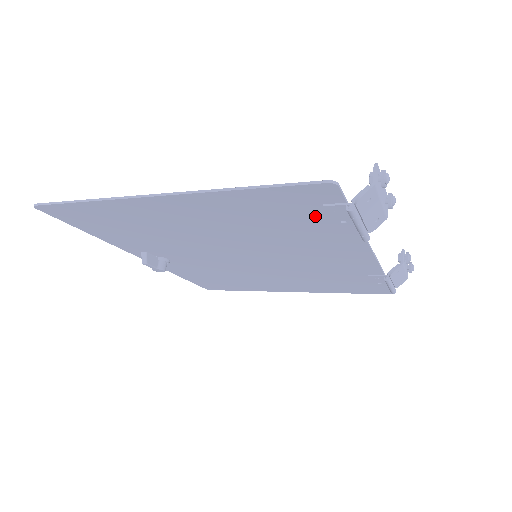
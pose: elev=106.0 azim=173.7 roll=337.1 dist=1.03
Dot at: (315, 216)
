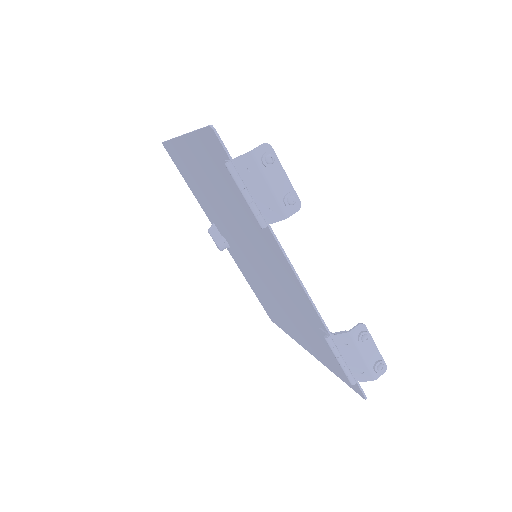
Dot at: (233, 181)
